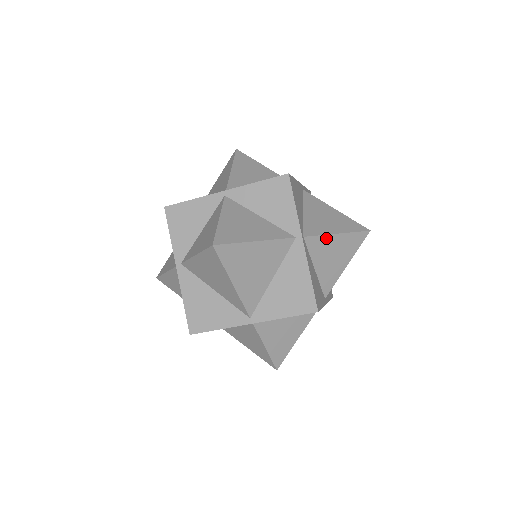
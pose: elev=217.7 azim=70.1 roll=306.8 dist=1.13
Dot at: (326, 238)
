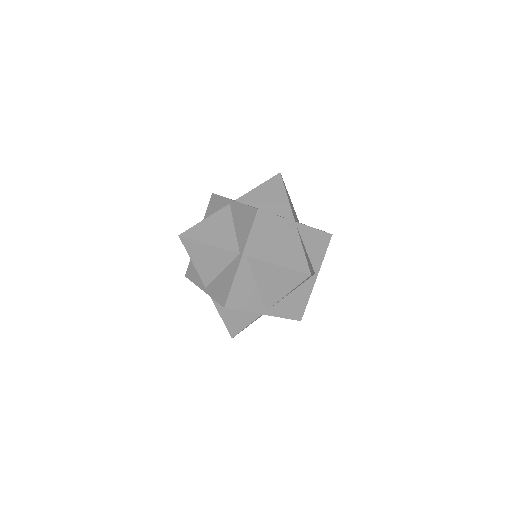
Dot at: occluded
